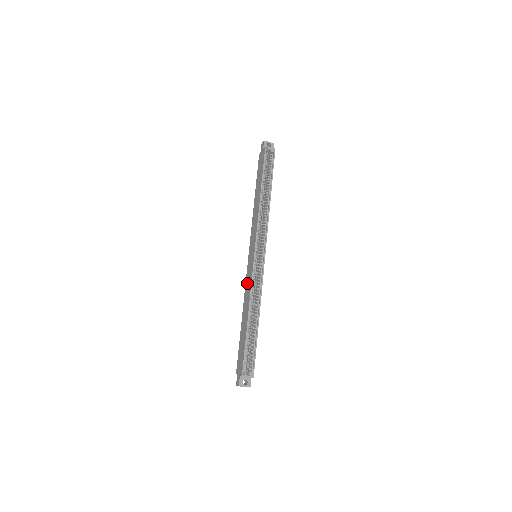
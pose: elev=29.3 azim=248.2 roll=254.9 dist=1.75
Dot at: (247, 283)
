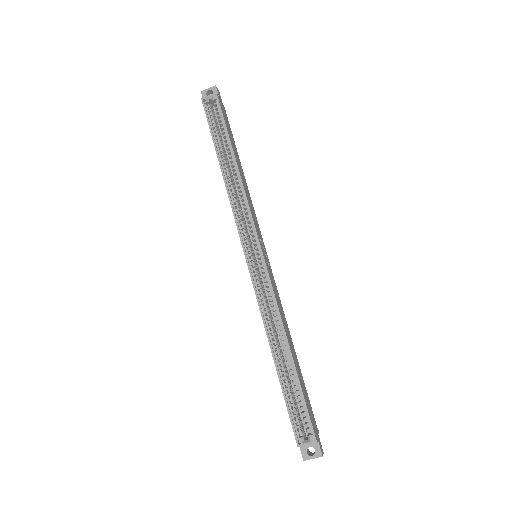
Dot at: occluded
